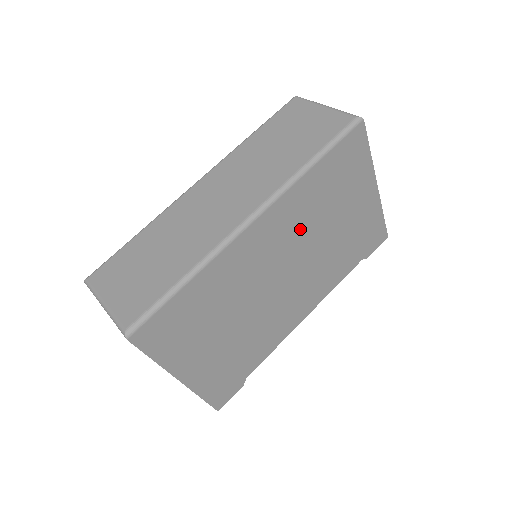
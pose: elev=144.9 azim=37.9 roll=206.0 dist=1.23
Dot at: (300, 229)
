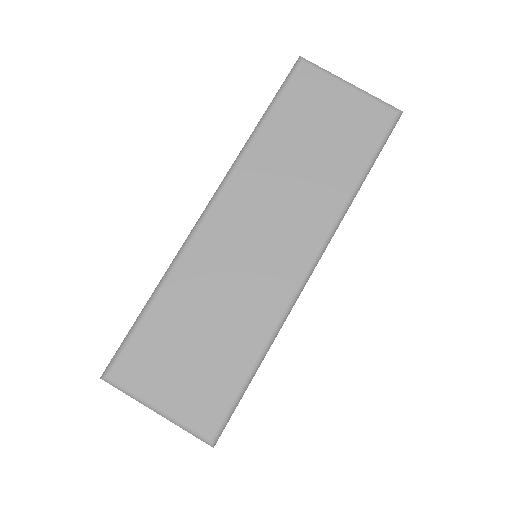
Dot at: occluded
